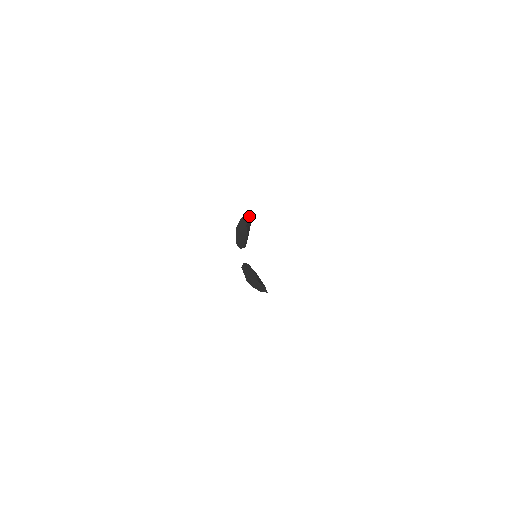
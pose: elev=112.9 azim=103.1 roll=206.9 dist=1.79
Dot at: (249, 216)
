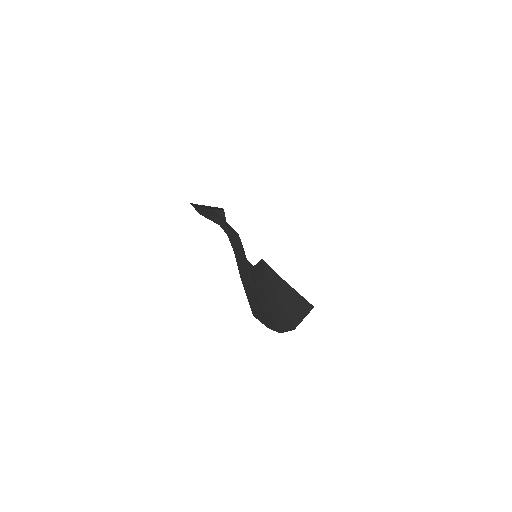
Dot at: (220, 209)
